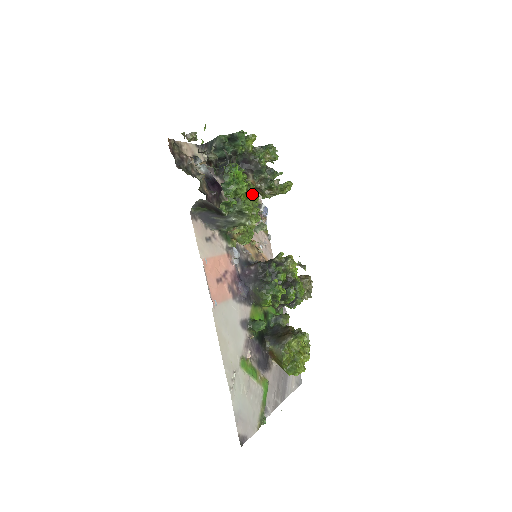
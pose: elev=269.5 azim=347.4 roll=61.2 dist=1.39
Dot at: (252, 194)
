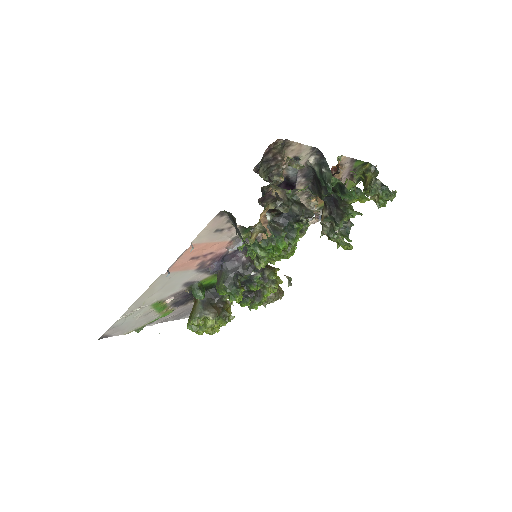
Dot at: (283, 255)
